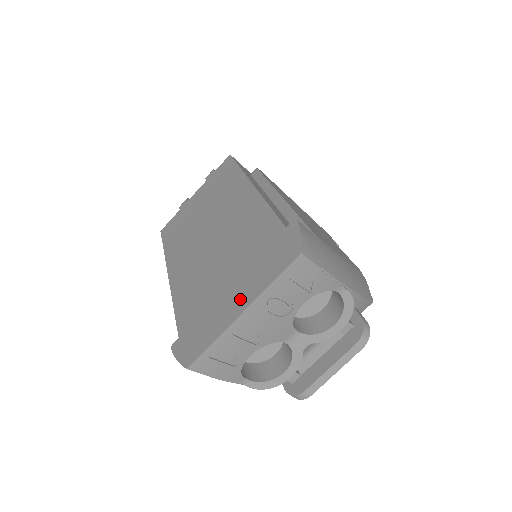
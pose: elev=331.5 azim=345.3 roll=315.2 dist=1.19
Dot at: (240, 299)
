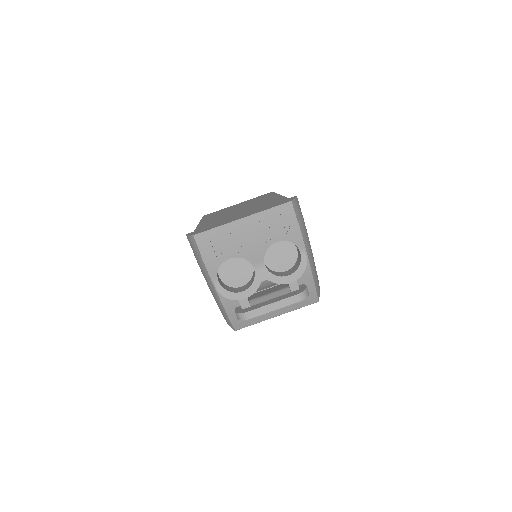
Dot at: (244, 216)
